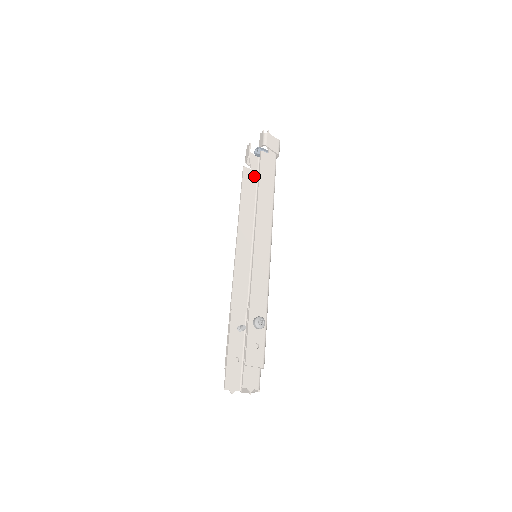
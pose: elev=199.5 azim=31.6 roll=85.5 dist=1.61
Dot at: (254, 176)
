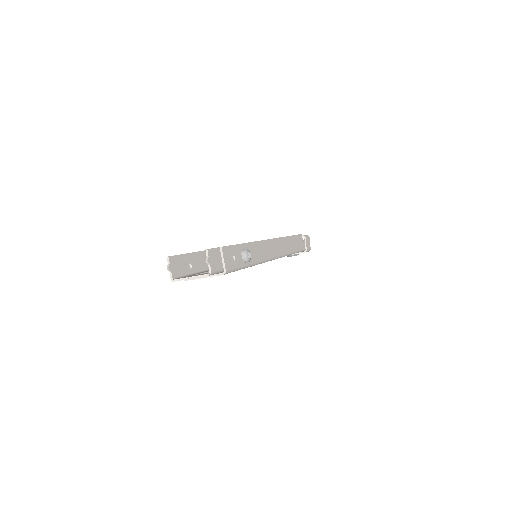
Dot at: occluded
